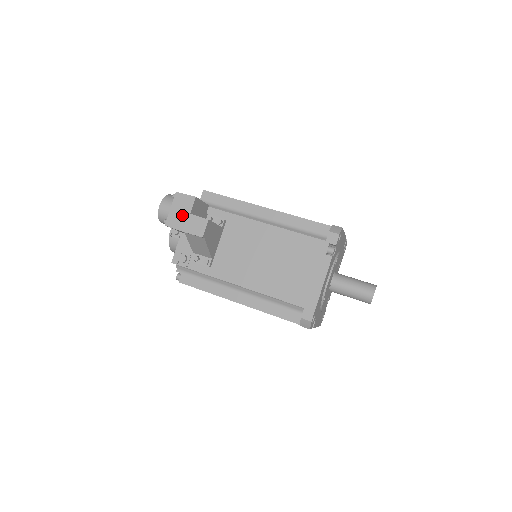
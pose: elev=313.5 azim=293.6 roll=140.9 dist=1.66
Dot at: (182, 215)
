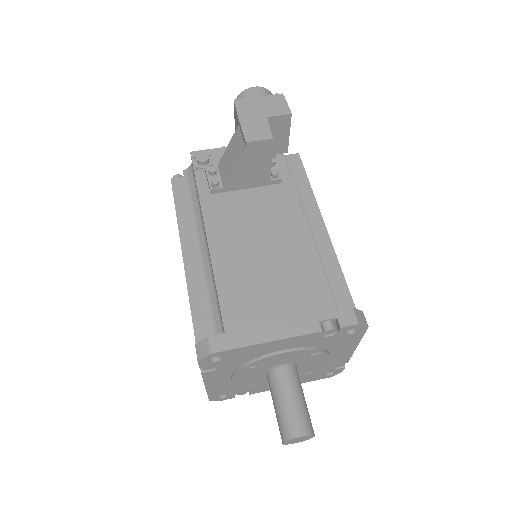
Dot at: (259, 110)
